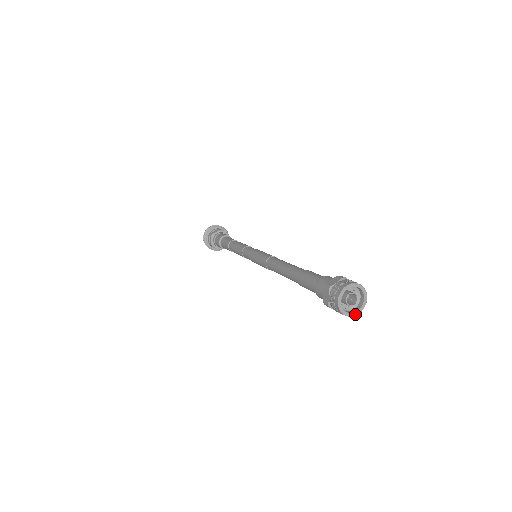
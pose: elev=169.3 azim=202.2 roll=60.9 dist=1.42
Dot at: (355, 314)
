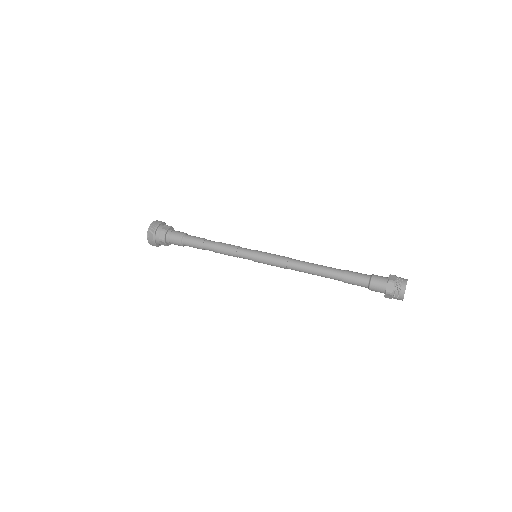
Dot at: occluded
